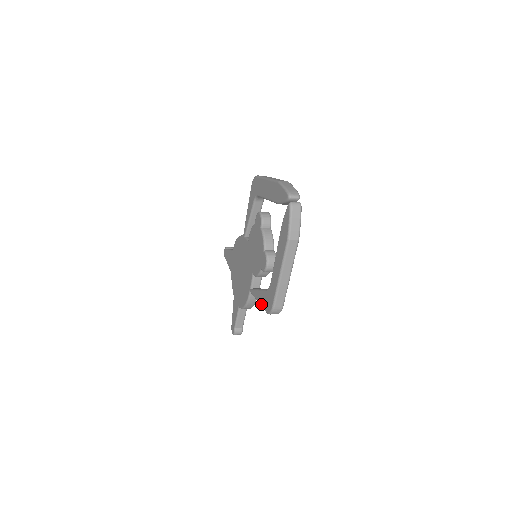
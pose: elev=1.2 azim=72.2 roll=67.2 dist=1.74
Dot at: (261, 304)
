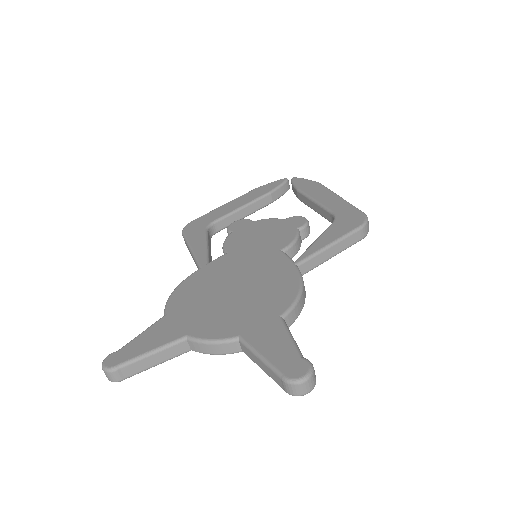
Dot at: (341, 234)
